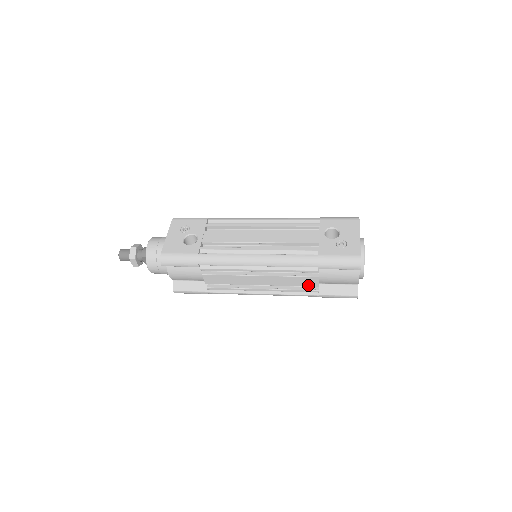
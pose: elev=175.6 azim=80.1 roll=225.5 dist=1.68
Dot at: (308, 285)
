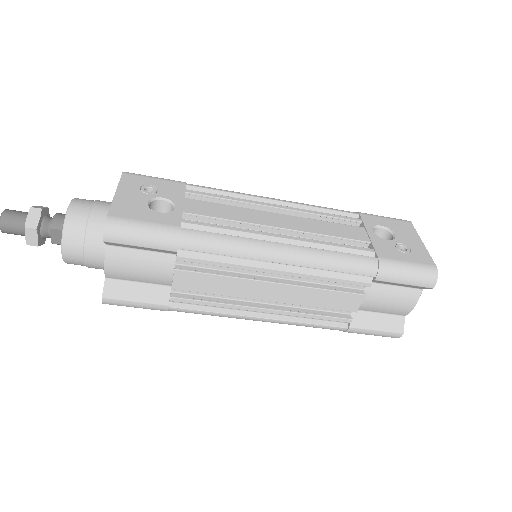
Dot at: (342, 308)
